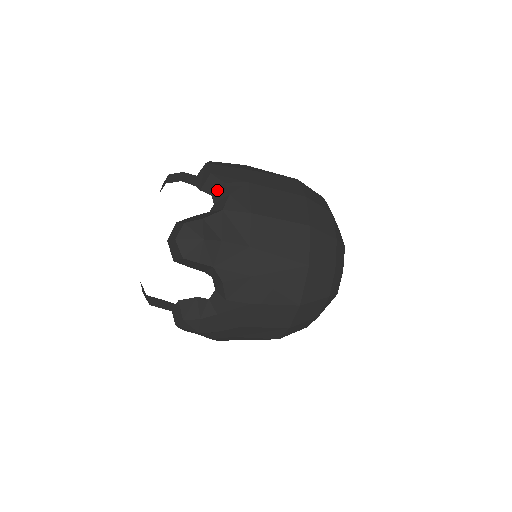
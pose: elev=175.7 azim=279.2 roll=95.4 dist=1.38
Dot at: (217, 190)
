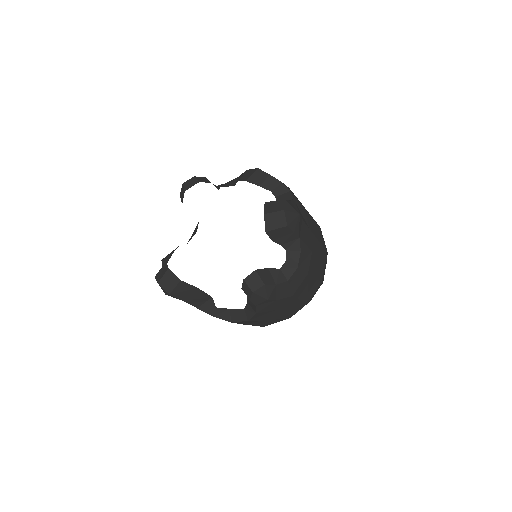
Dot at: (276, 187)
